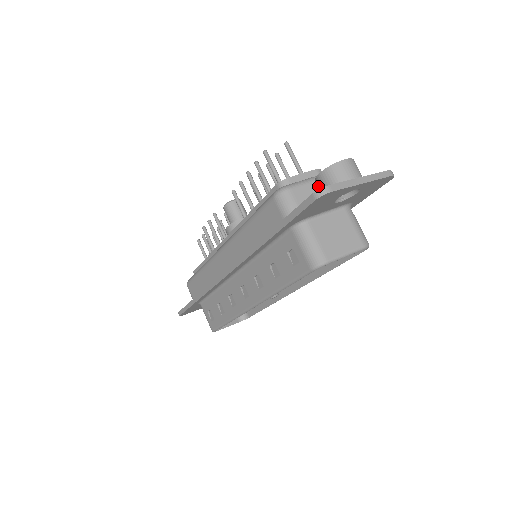
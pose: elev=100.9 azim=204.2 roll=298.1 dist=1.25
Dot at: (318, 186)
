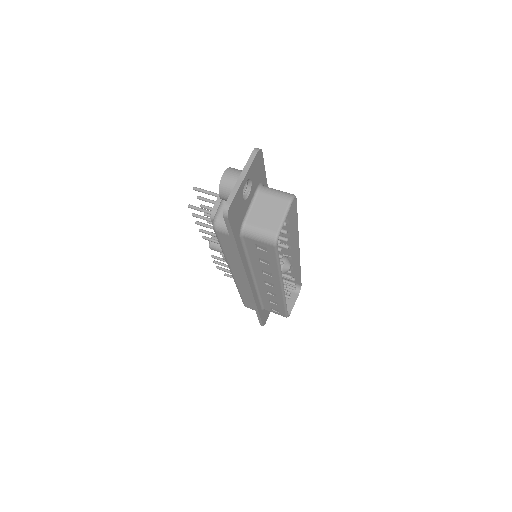
Dot at: occluded
